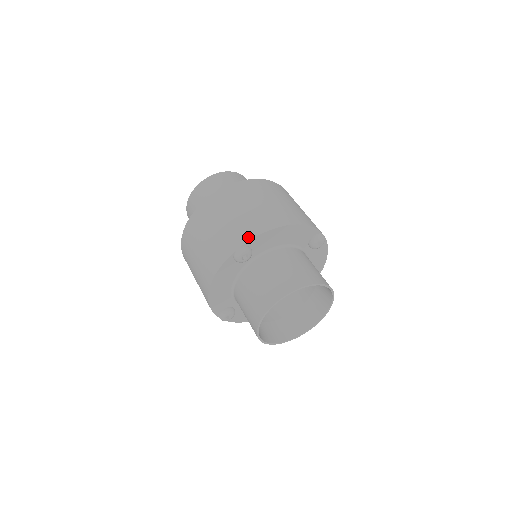
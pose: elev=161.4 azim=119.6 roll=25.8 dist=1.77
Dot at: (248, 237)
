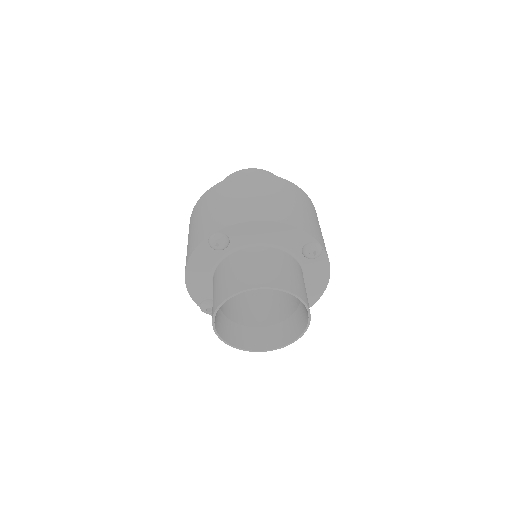
Dot at: (226, 224)
